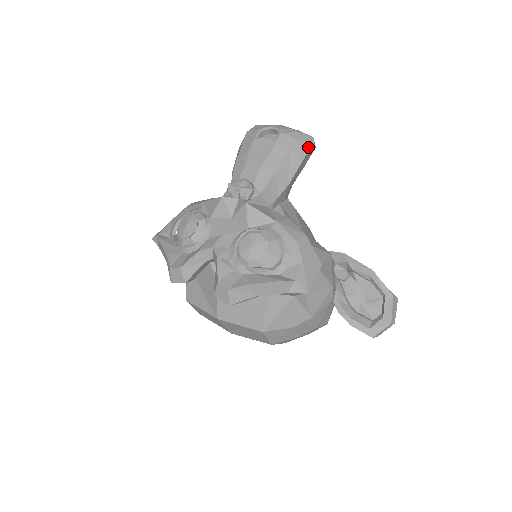
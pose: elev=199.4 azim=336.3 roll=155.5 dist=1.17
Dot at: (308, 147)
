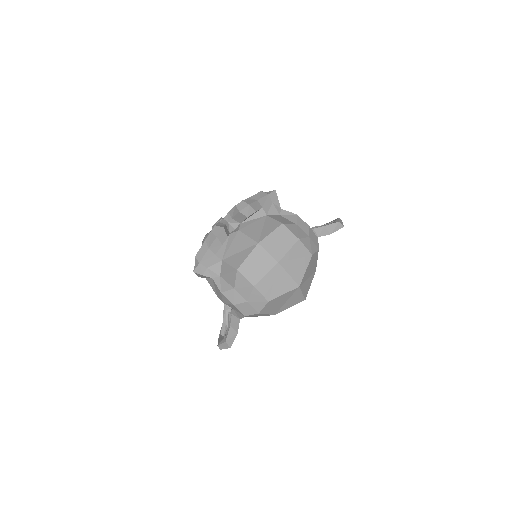
Dot at: occluded
